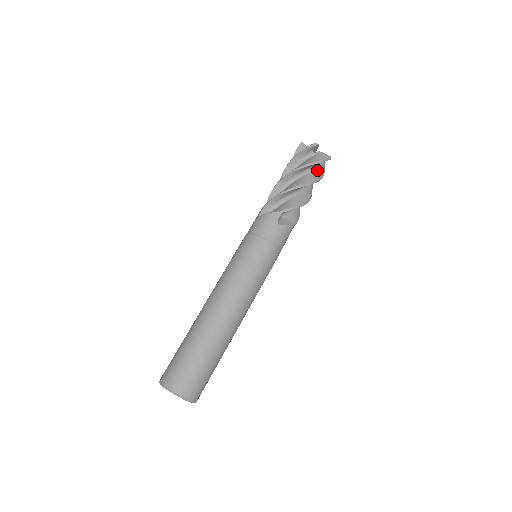
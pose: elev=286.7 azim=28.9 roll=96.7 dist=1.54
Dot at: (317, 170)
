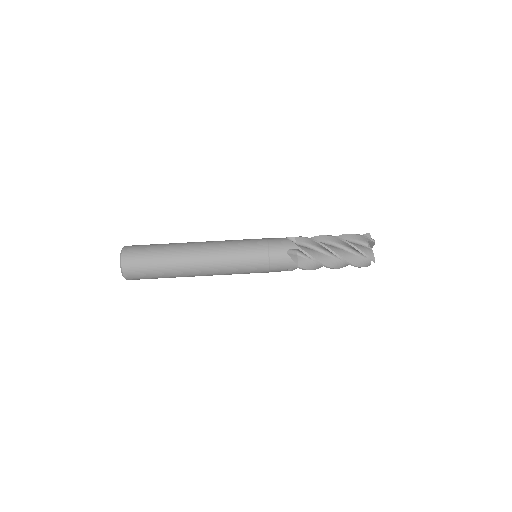
Dot at: occluded
